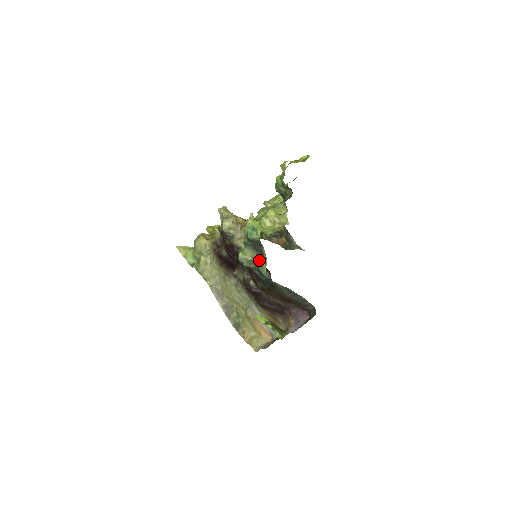
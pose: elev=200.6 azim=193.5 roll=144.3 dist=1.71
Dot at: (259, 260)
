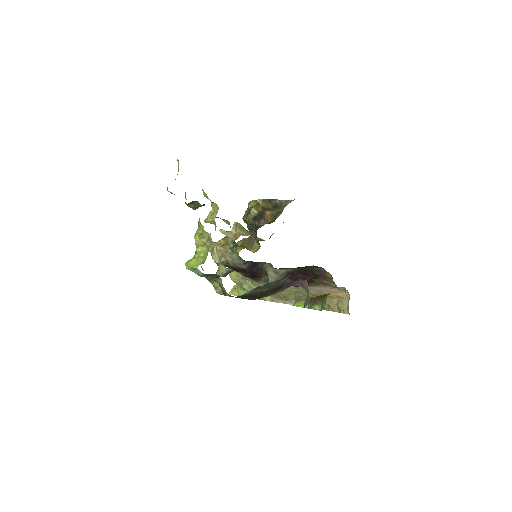
Dot at: (221, 287)
